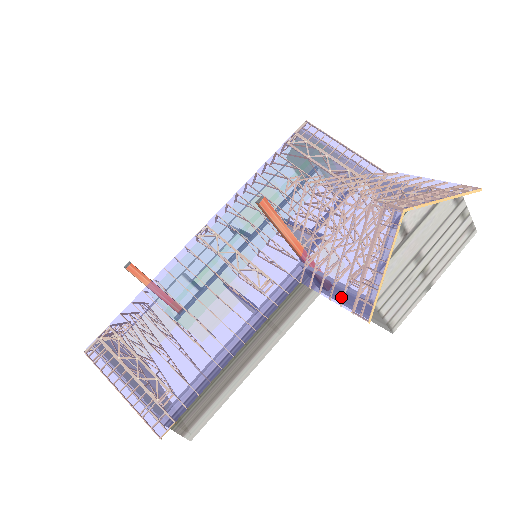
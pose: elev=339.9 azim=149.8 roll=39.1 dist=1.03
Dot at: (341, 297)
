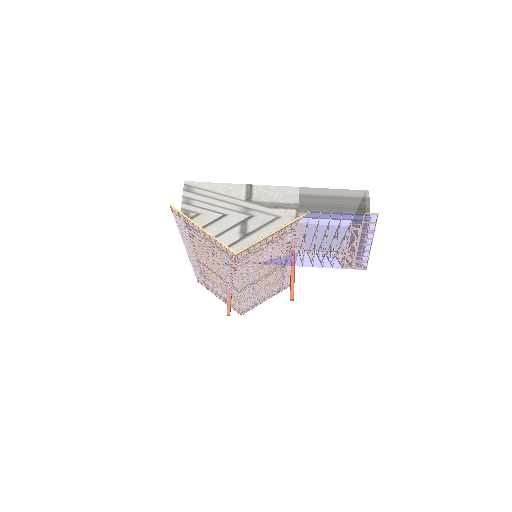
Dot at: occluded
